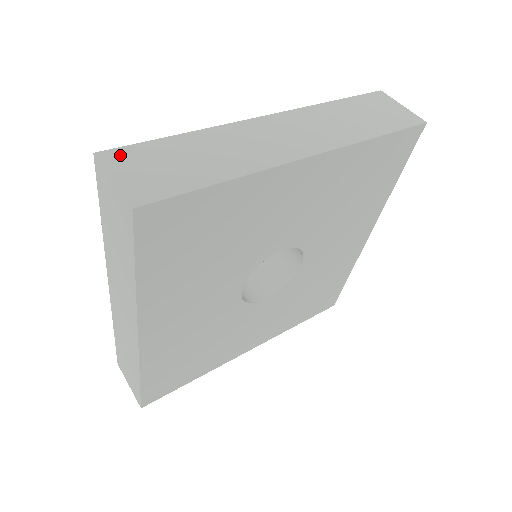
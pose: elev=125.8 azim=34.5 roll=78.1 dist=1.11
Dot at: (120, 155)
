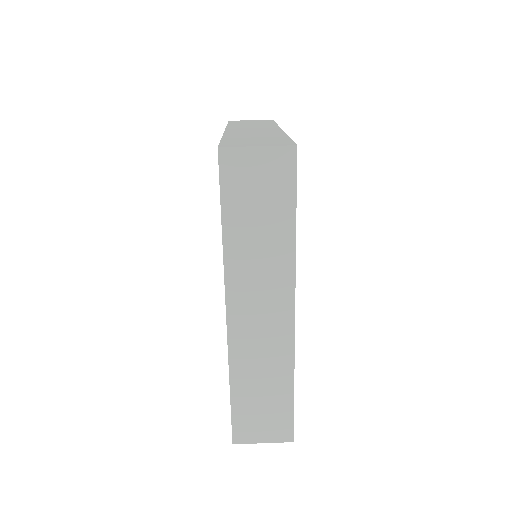
Dot at: (229, 144)
